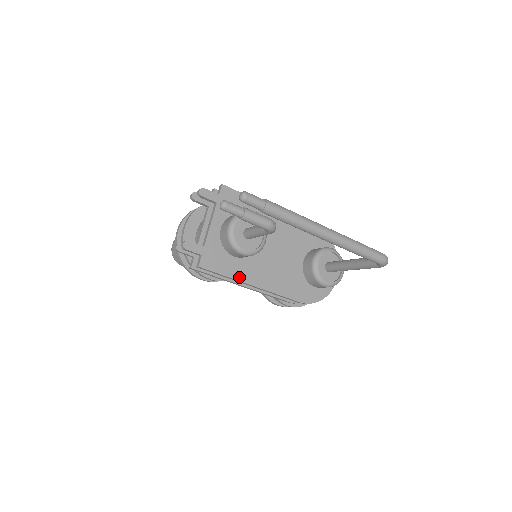
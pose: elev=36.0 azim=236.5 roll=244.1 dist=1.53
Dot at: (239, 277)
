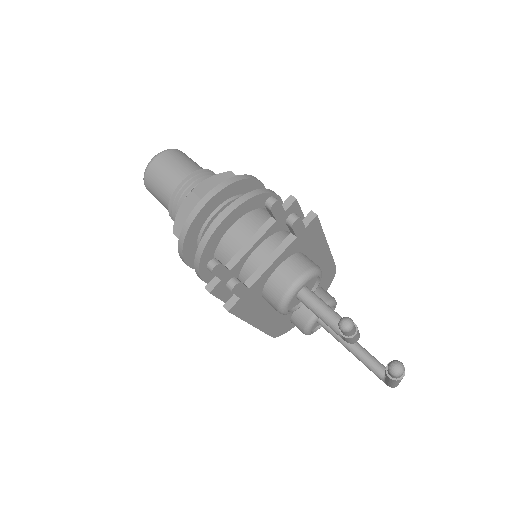
Dot at: (251, 319)
